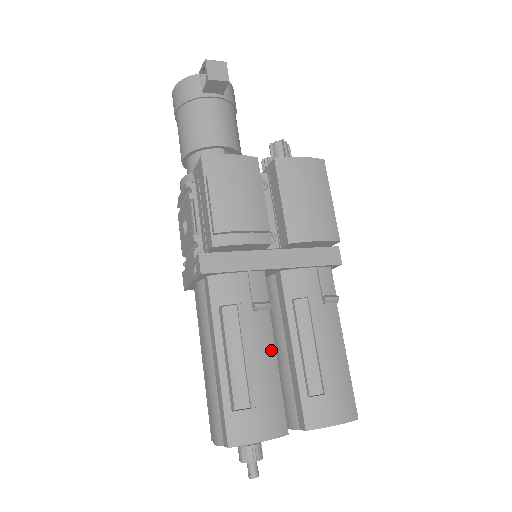
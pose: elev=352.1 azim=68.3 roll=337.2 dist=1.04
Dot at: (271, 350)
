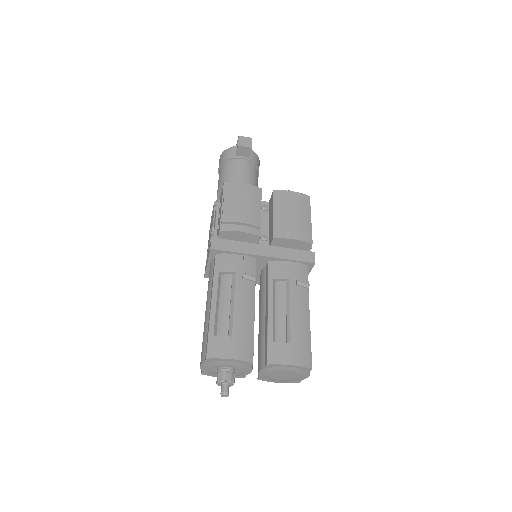
Dot at: (251, 306)
